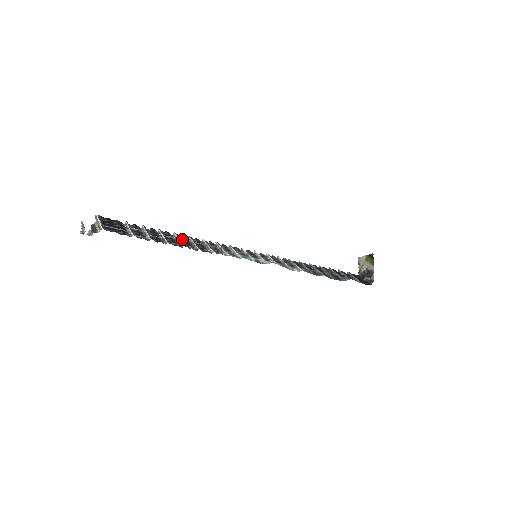
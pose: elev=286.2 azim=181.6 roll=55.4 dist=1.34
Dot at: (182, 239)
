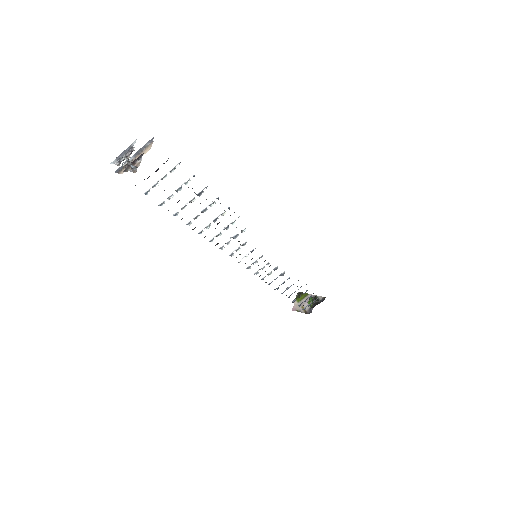
Dot at: occluded
